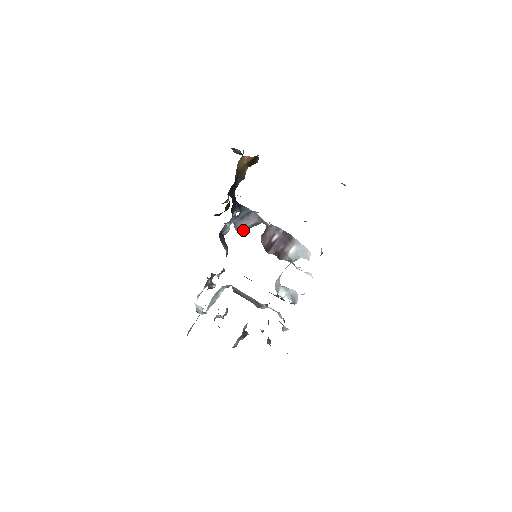
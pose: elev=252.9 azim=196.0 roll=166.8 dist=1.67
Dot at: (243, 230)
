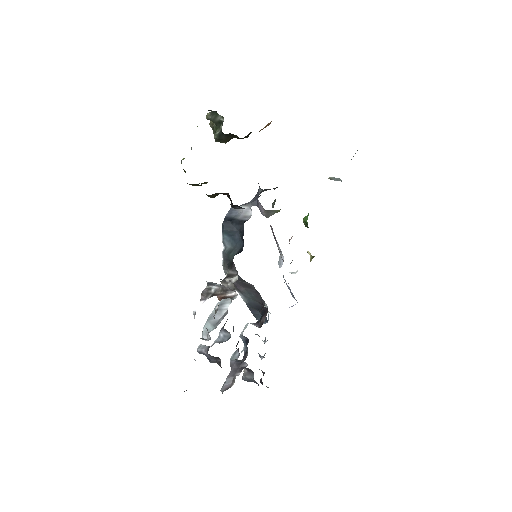
Dot at: (265, 216)
